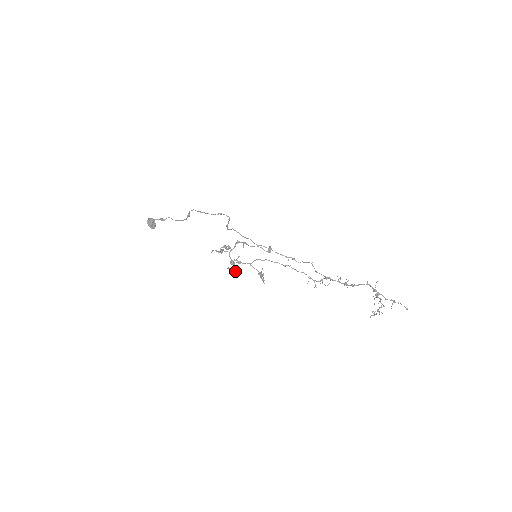
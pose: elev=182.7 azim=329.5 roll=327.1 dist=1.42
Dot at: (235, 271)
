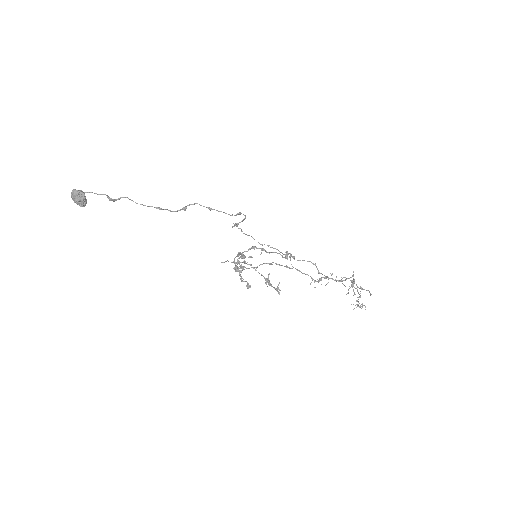
Dot at: occluded
